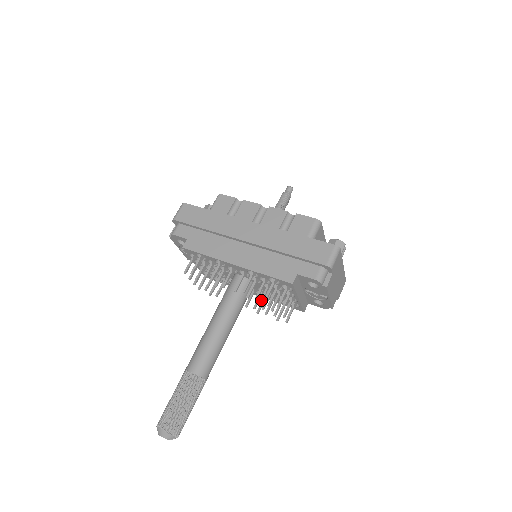
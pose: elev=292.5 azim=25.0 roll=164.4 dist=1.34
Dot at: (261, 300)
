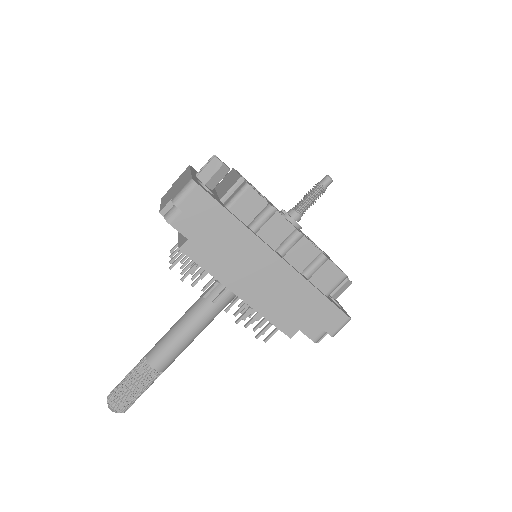
Dot at: occluded
